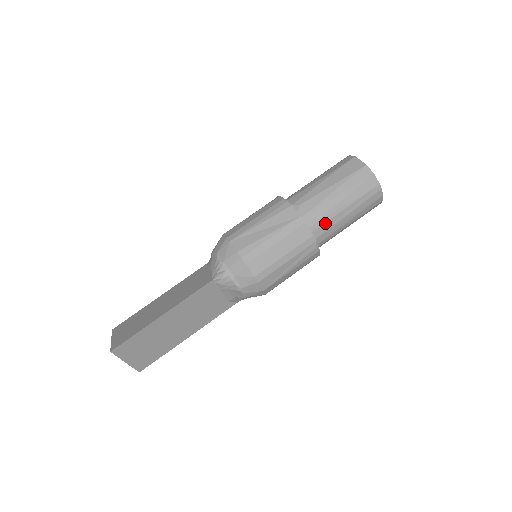
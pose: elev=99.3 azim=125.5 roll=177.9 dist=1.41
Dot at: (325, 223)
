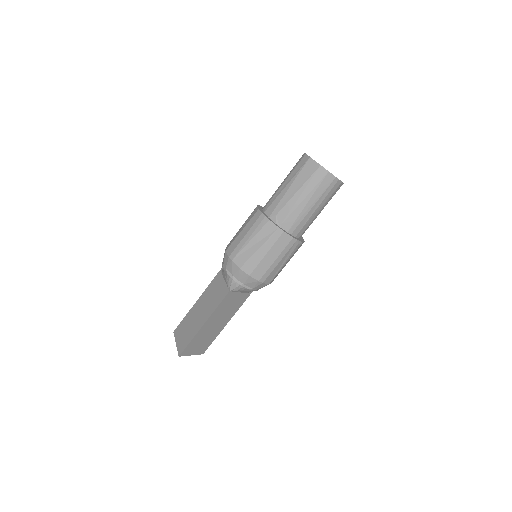
Dot at: (300, 223)
